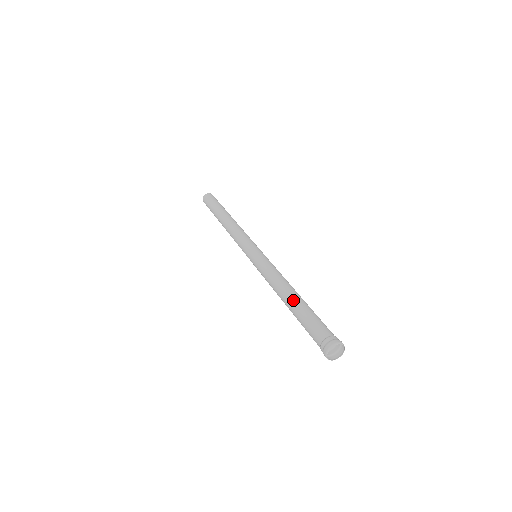
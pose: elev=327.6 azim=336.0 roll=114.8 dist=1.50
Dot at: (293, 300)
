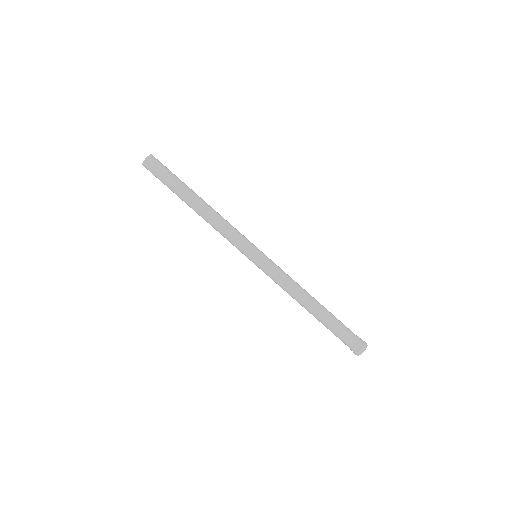
Dot at: occluded
